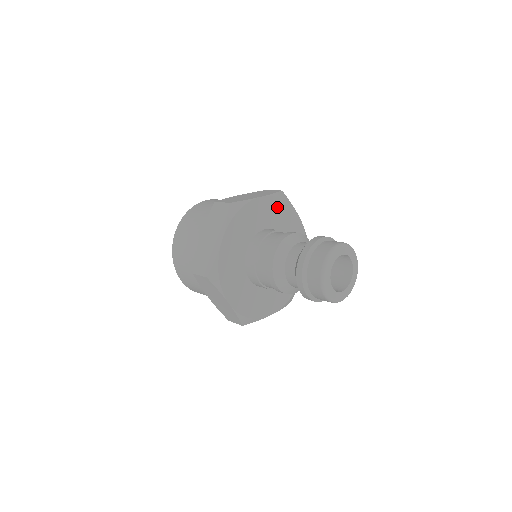
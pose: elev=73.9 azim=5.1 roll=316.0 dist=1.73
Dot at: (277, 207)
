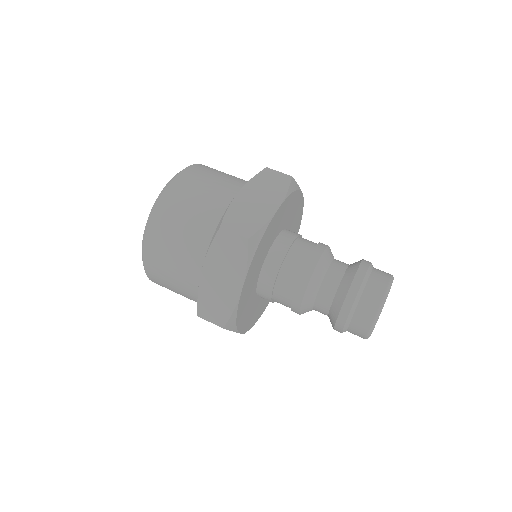
Dot at: (298, 217)
